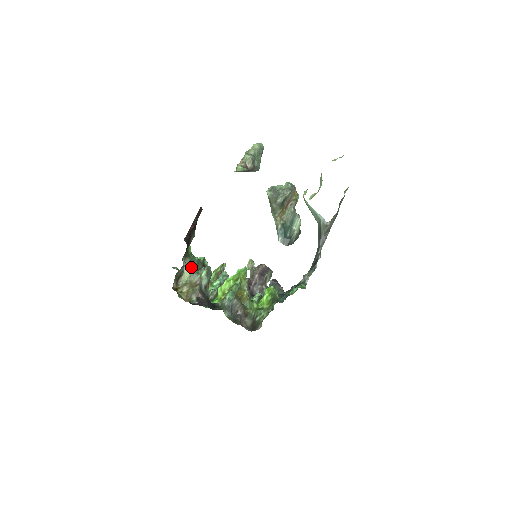
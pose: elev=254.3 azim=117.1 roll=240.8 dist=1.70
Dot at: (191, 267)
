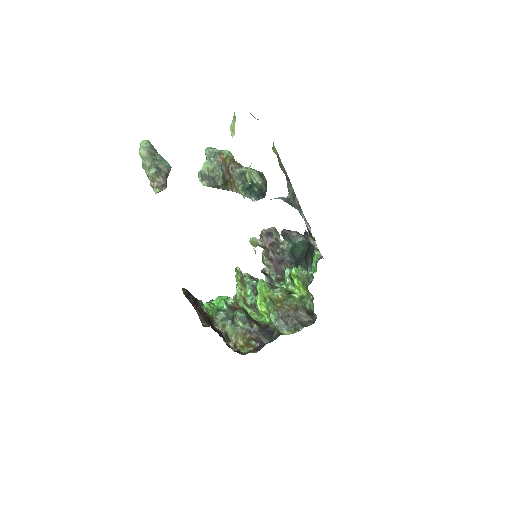
Dot at: (226, 324)
